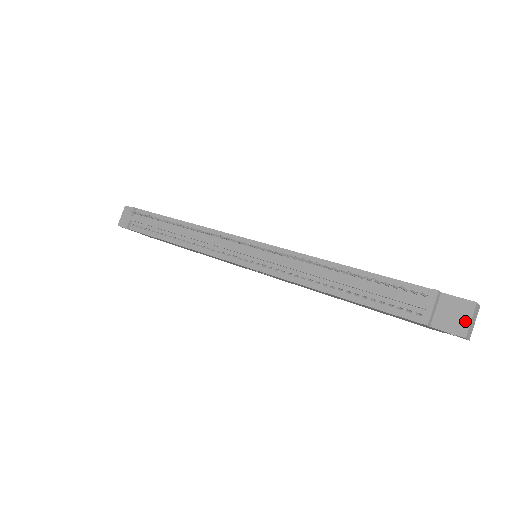
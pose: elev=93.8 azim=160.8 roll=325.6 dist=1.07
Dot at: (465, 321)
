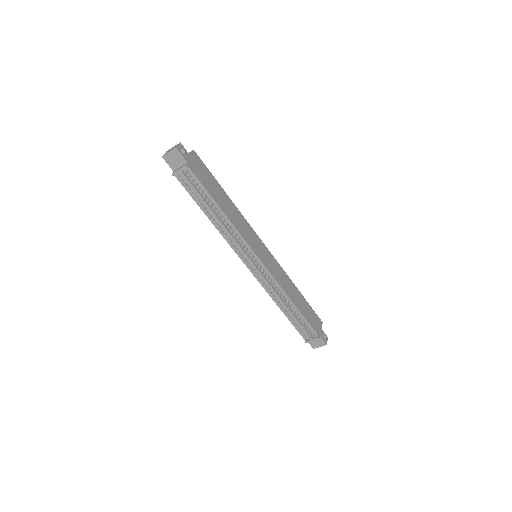
Dot at: (318, 346)
